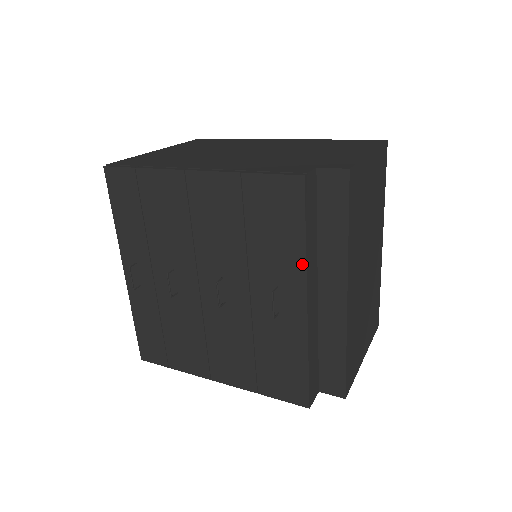
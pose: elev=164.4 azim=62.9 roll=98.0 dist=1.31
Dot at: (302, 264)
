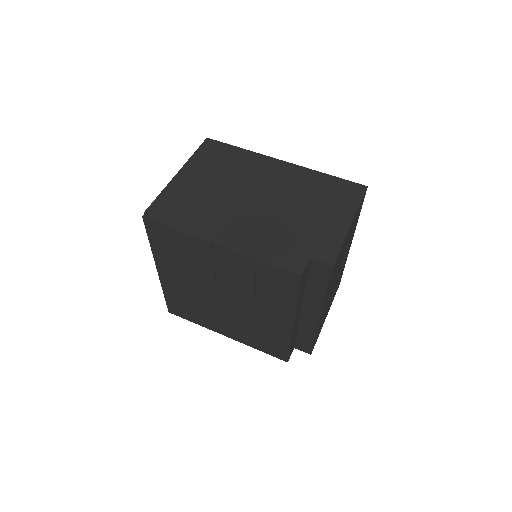
Dot at: (293, 309)
